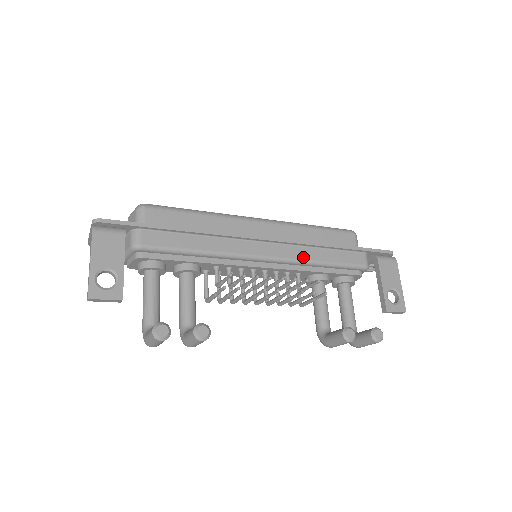
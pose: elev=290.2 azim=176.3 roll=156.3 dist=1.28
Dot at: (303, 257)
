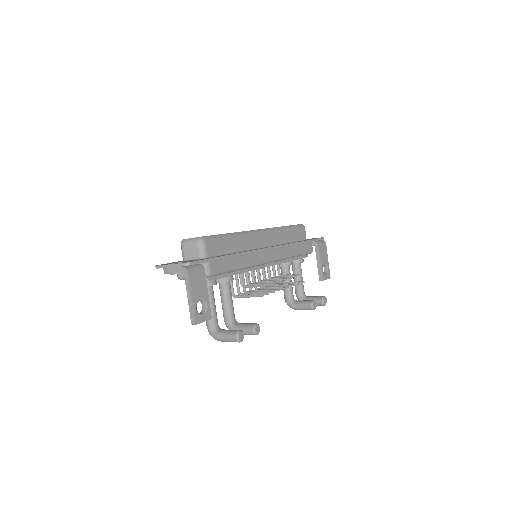
Dot at: (286, 255)
